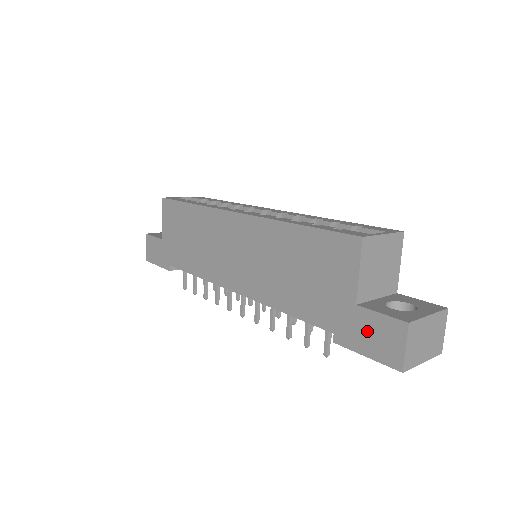
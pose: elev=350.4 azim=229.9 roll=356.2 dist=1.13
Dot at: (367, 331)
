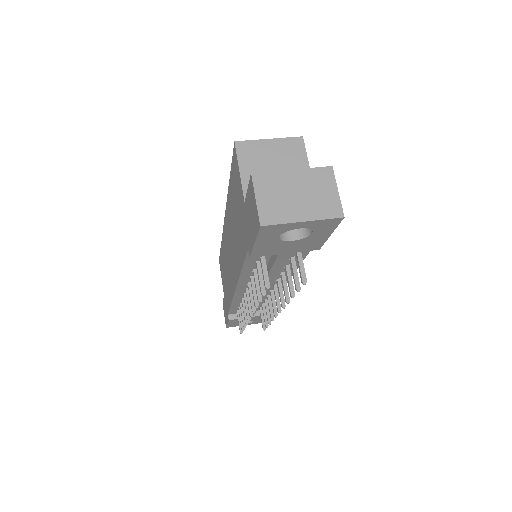
Dot at: (249, 217)
